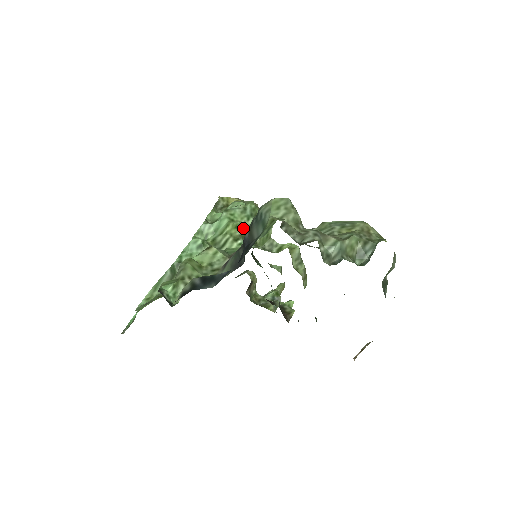
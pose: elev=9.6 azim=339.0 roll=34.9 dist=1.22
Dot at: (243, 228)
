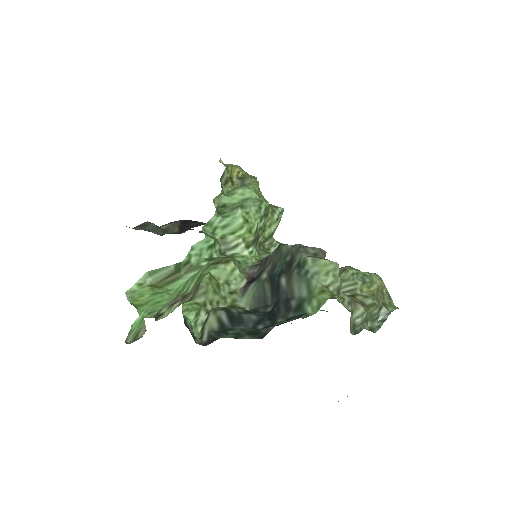
Dot at: (255, 232)
